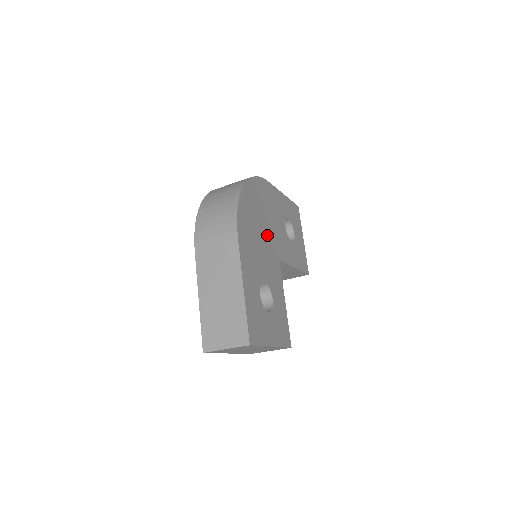
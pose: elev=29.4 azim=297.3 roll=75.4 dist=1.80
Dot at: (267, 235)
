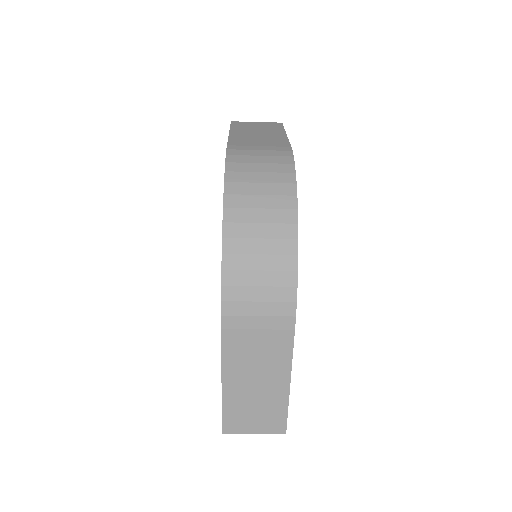
Dot at: occluded
